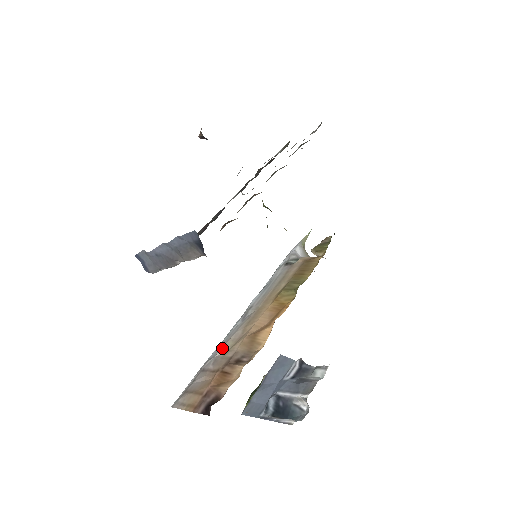
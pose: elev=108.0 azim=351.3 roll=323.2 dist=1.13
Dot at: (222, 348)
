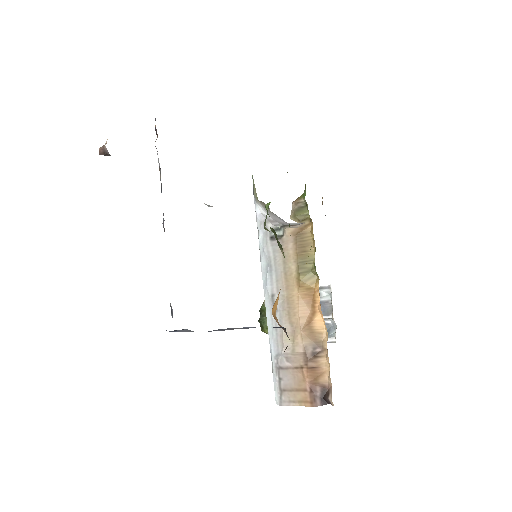
Dot at: (284, 345)
